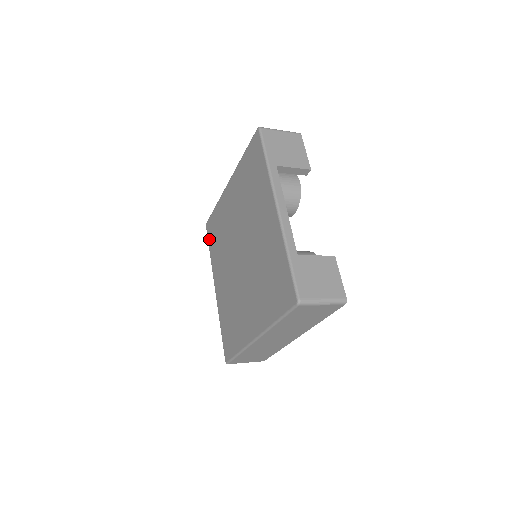
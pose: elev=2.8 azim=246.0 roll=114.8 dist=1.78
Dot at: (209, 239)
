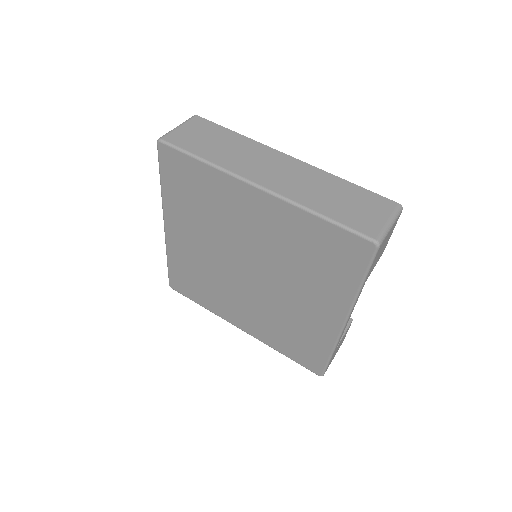
Dot at: (165, 171)
